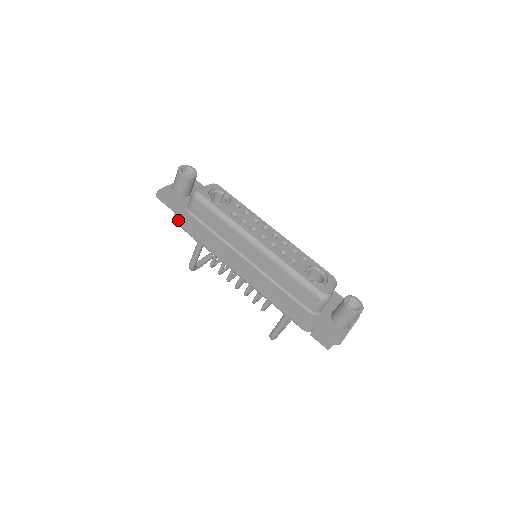
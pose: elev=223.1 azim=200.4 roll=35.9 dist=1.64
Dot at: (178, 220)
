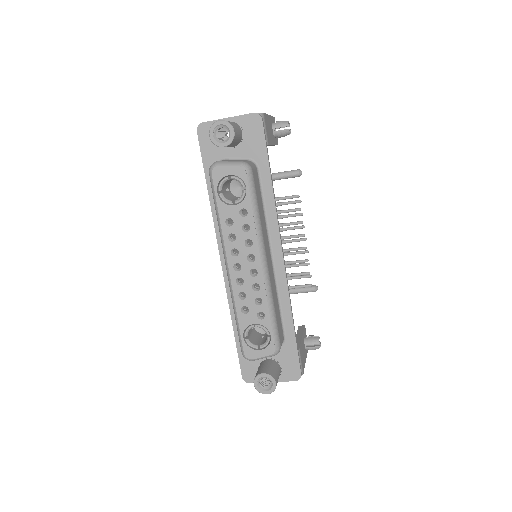
Dot at: occluded
